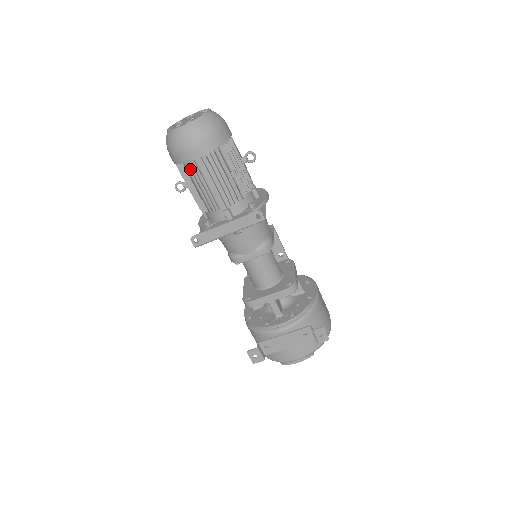
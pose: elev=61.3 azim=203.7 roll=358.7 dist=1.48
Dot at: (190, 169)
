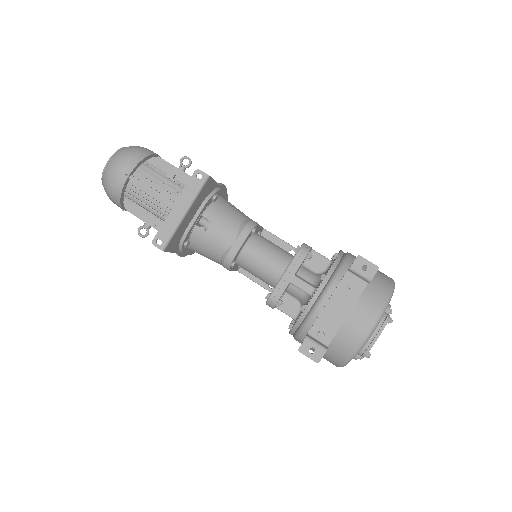
Dot at: (131, 195)
